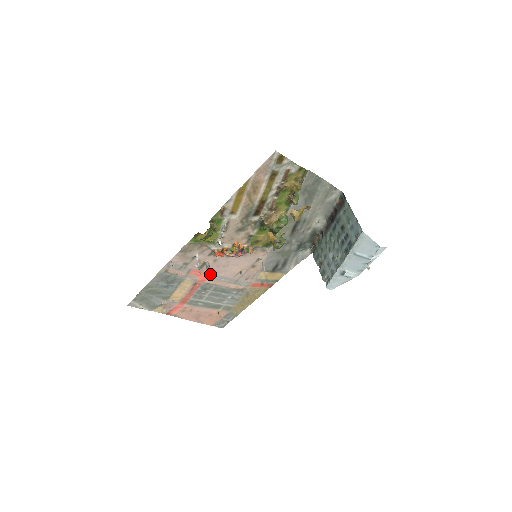
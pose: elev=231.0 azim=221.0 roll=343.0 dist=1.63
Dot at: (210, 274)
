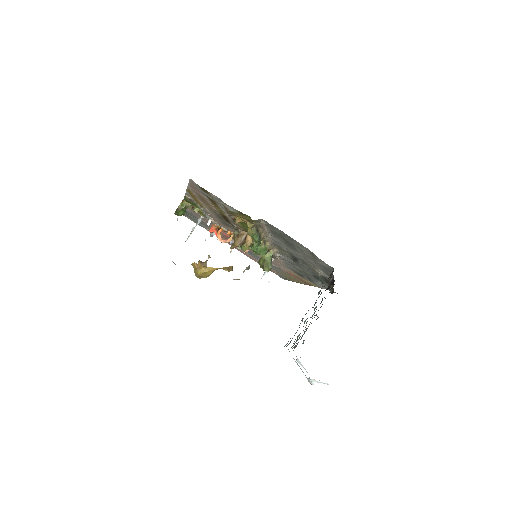
Dot at: occluded
